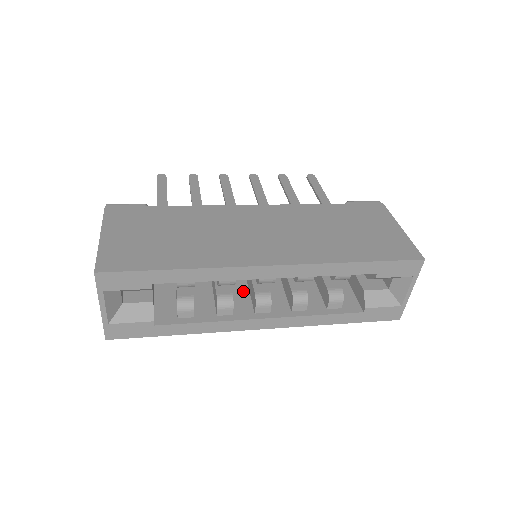
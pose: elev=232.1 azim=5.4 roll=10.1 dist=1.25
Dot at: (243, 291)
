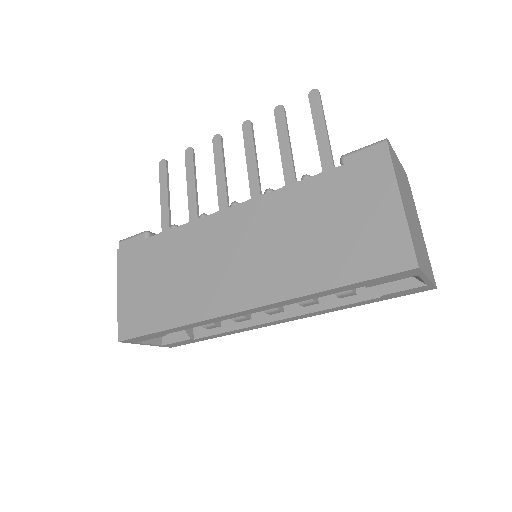
Dot at: occluded
